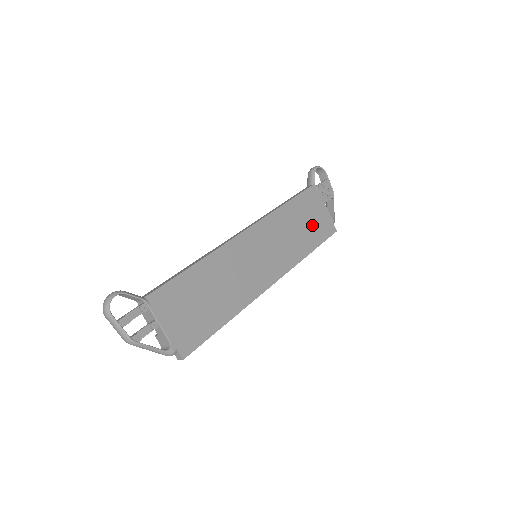
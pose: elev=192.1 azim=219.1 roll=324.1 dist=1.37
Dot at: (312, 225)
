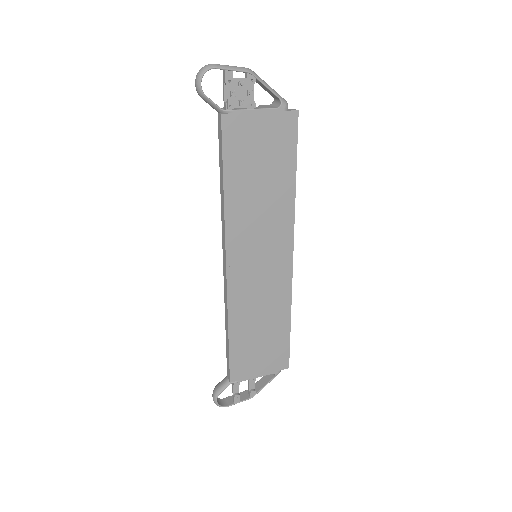
Dot at: (268, 156)
